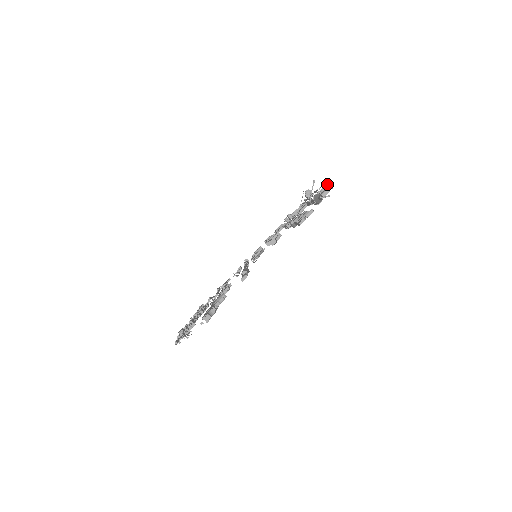
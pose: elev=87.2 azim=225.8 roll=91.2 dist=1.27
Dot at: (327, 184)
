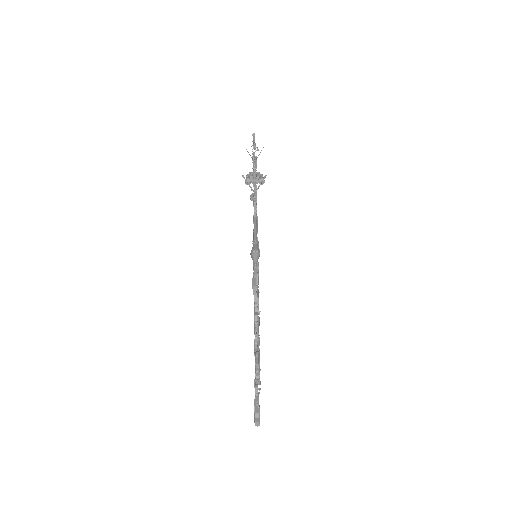
Dot at: (253, 203)
